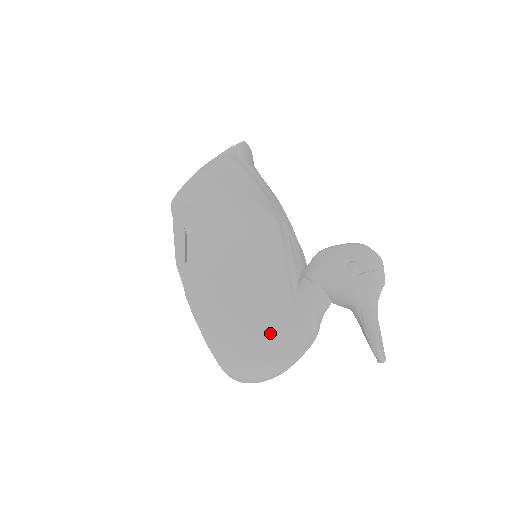
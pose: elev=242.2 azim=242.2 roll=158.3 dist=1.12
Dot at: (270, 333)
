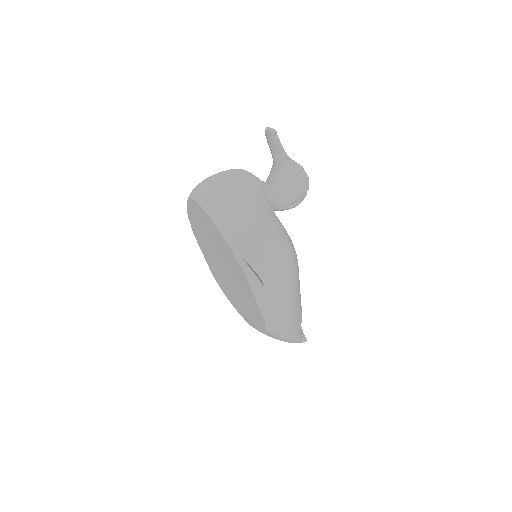
Dot at: occluded
